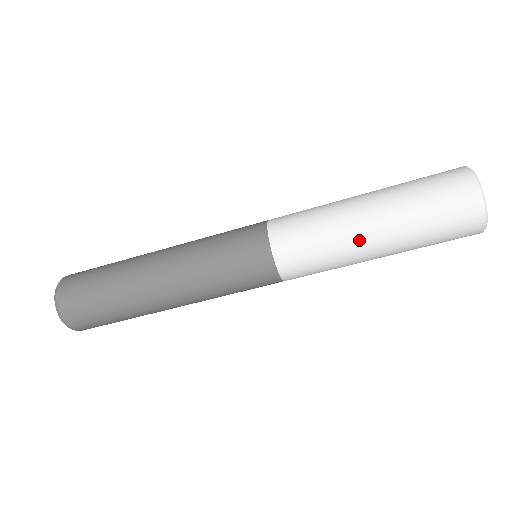
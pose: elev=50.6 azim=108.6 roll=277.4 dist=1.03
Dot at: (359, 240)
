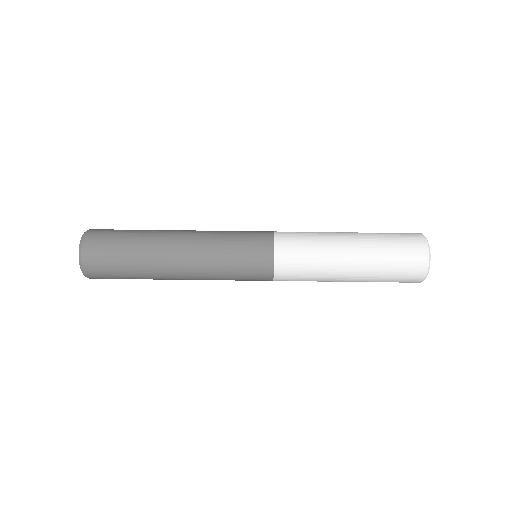
Dot at: (340, 260)
